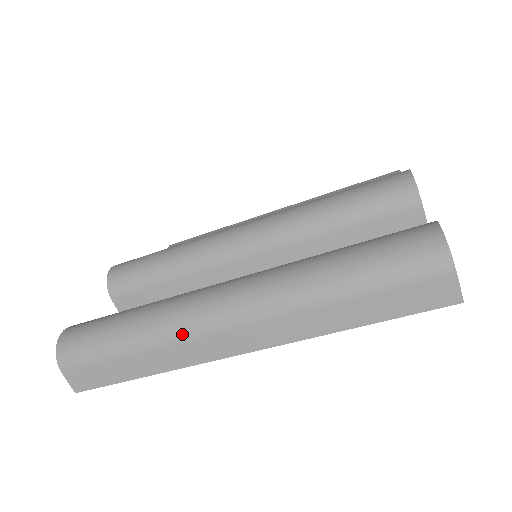
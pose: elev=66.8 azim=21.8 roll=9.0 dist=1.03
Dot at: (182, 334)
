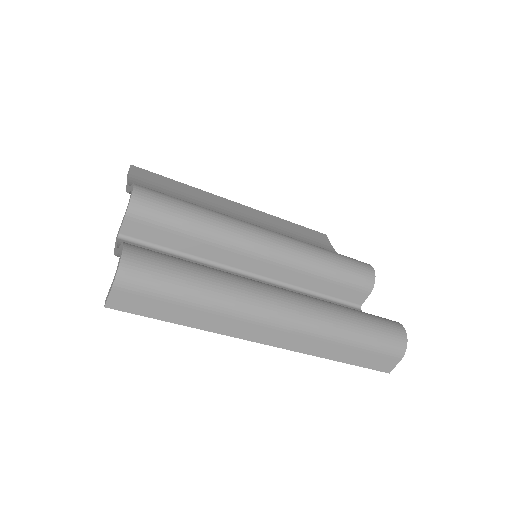
Dot at: (243, 314)
